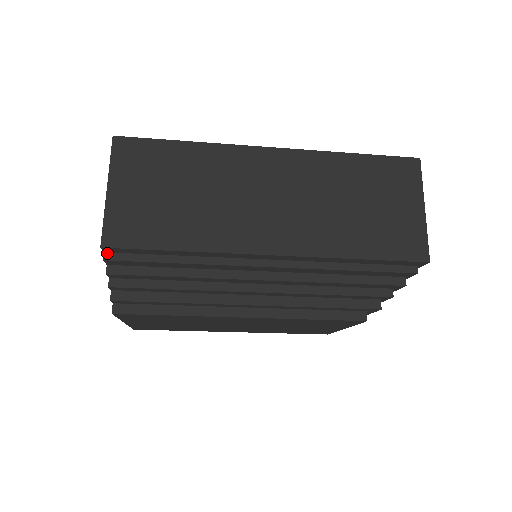
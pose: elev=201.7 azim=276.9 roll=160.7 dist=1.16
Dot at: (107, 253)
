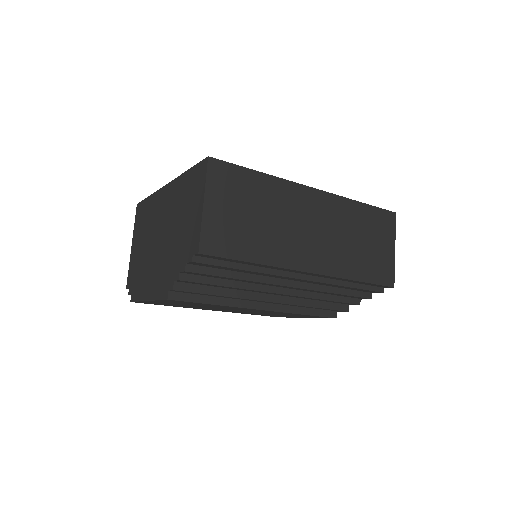
Dot at: (195, 256)
